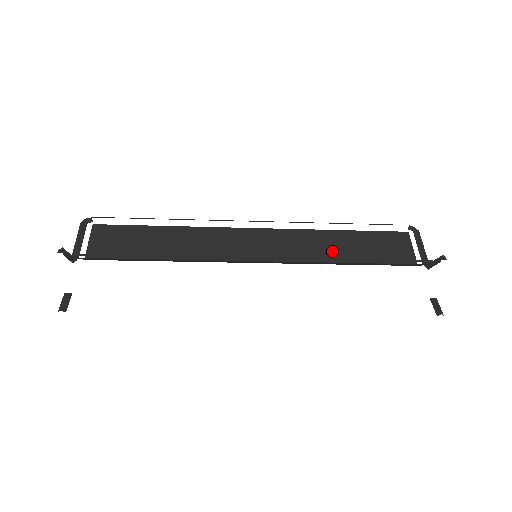
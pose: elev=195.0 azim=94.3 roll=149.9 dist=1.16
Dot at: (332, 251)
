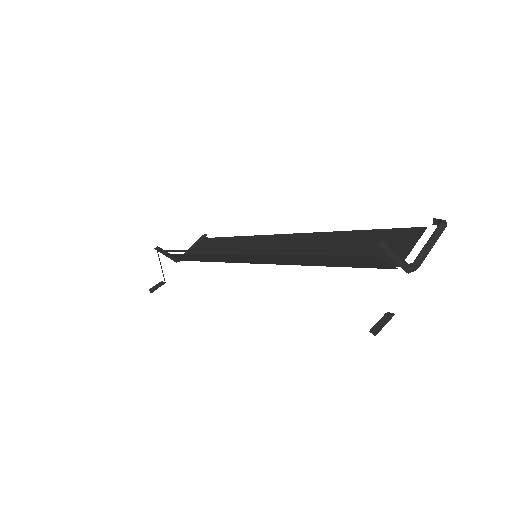
Dot at: (322, 252)
